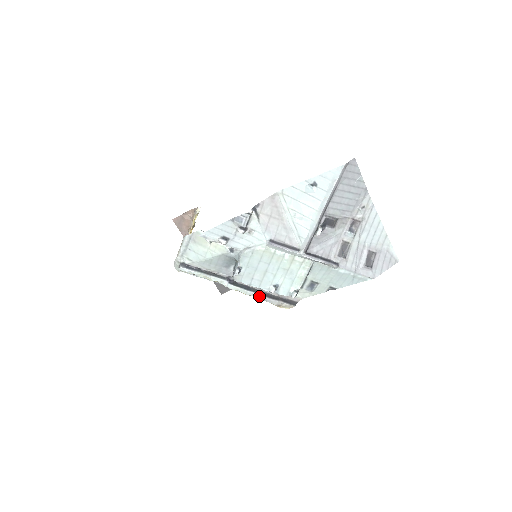
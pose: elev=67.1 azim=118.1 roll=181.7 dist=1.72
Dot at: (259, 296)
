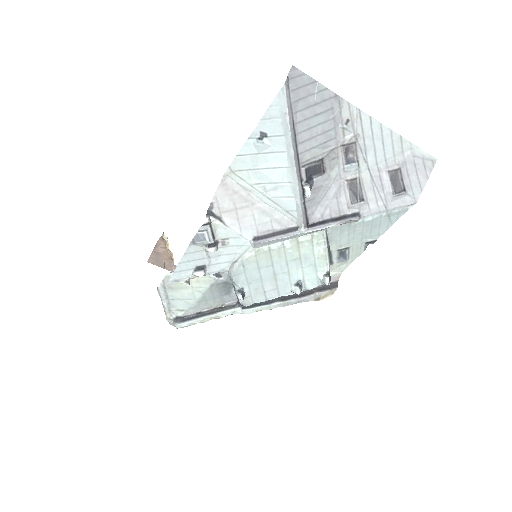
Dot at: (287, 302)
